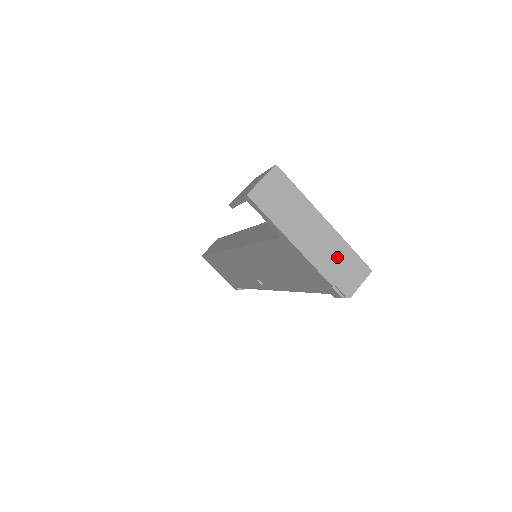
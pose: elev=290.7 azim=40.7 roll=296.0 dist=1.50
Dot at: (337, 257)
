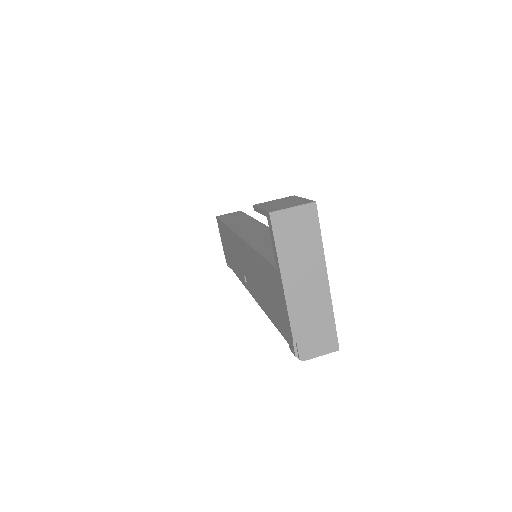
Dot at: (315, 319)
